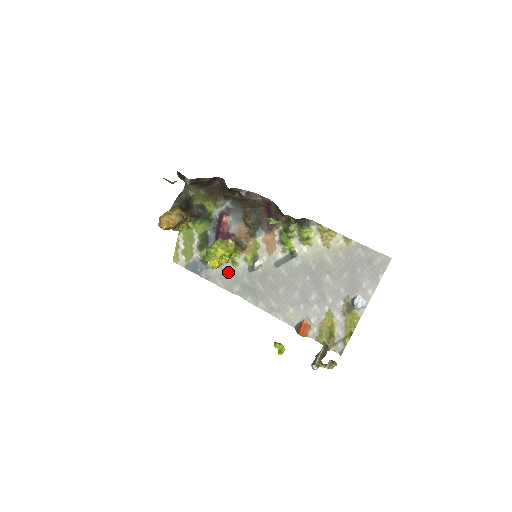
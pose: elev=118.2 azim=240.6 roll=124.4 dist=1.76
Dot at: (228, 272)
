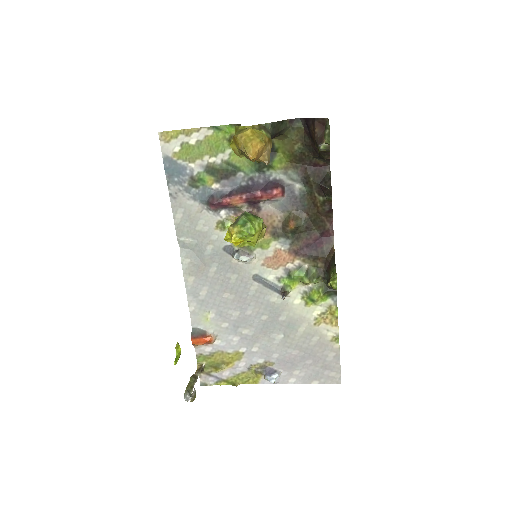
Dot at: (203, 221)
